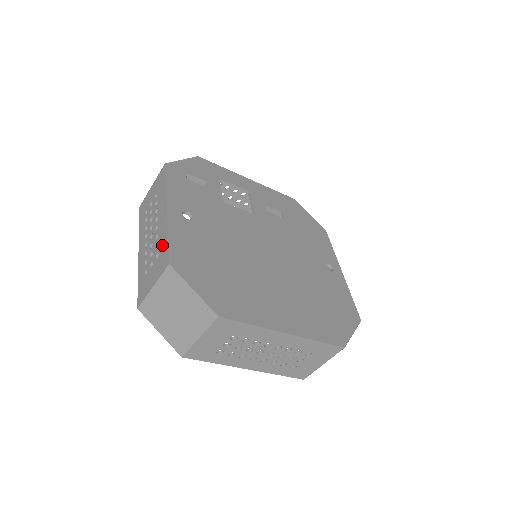
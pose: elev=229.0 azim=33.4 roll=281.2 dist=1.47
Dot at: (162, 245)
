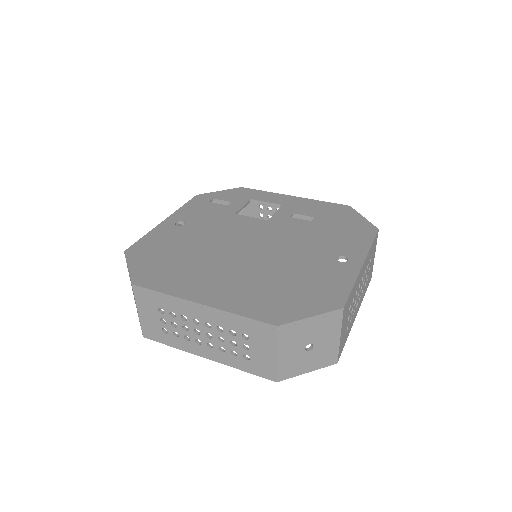
Dot at: occluded
